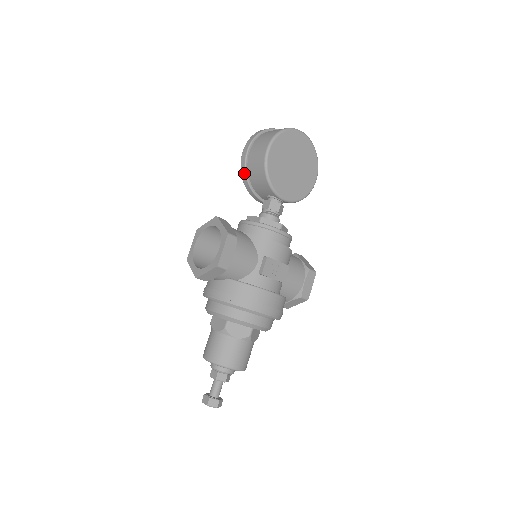
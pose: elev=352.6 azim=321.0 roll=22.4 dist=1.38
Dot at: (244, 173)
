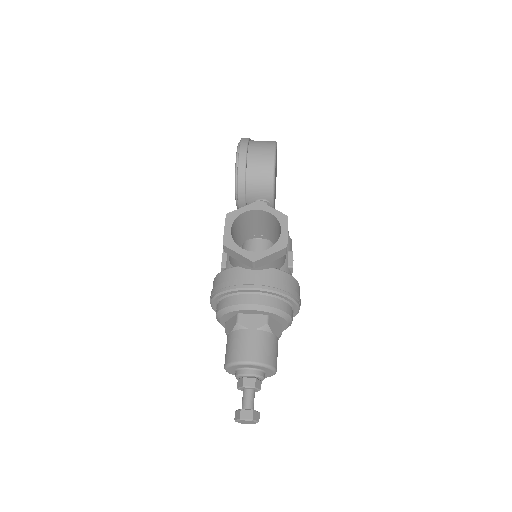
Dot at: (243, 171)
